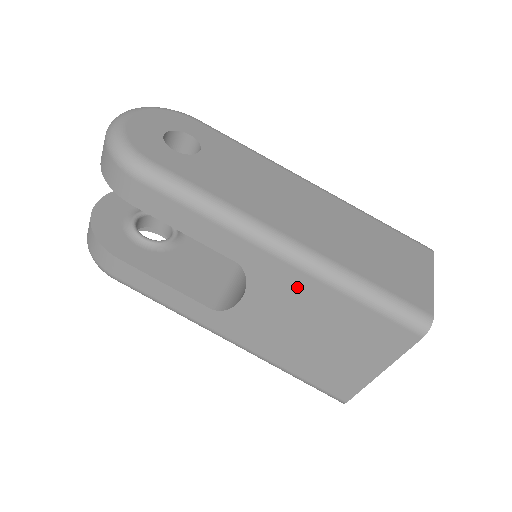
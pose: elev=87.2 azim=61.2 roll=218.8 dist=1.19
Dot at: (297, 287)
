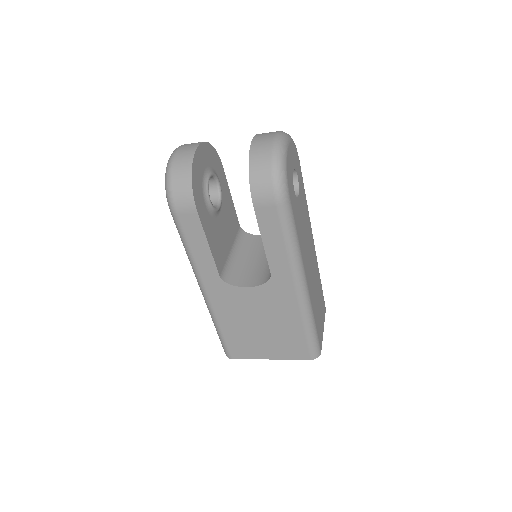
Dot at: (285, 306)
